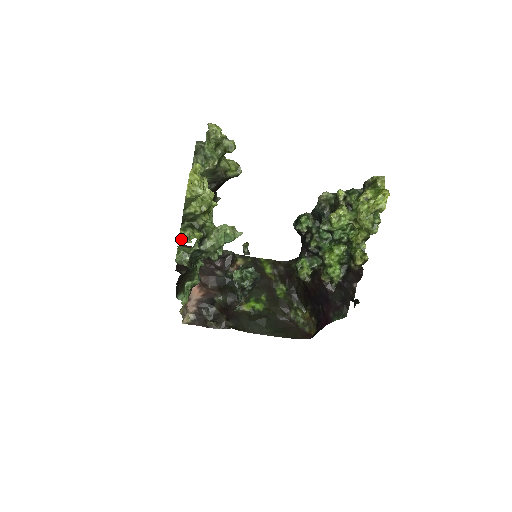
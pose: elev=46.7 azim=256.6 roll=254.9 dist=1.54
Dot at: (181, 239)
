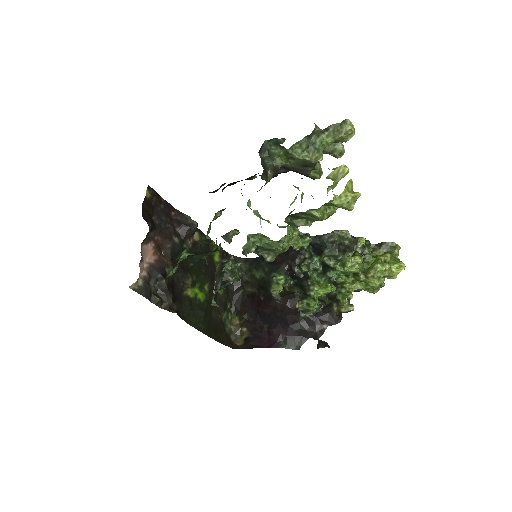
Dot at: (288, 238)
